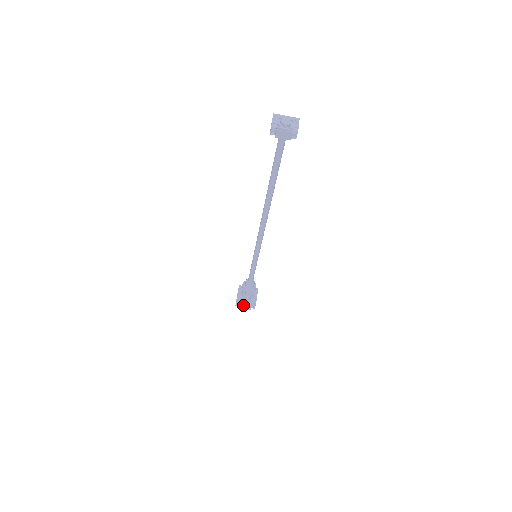
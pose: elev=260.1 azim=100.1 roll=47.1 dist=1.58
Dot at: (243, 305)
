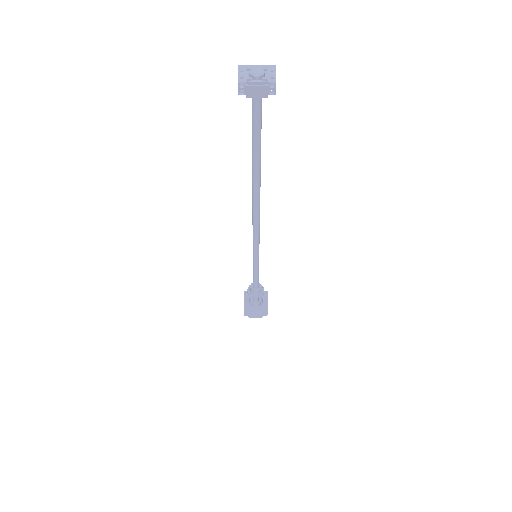
Dot at: (253, 314)
